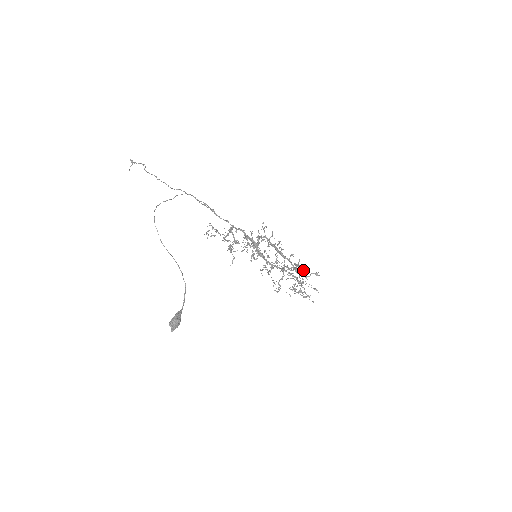
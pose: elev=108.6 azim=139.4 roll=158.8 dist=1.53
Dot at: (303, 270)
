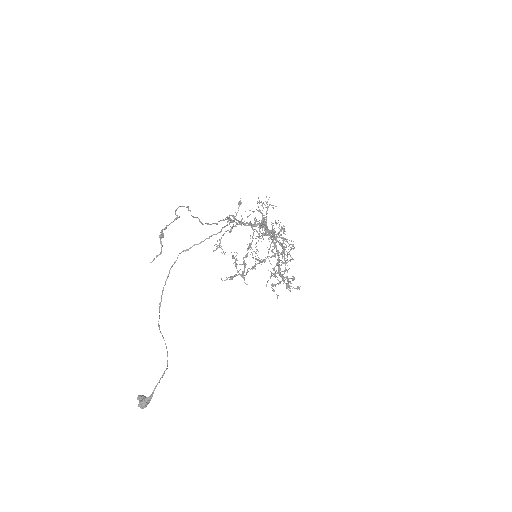
Dot at: occluded
